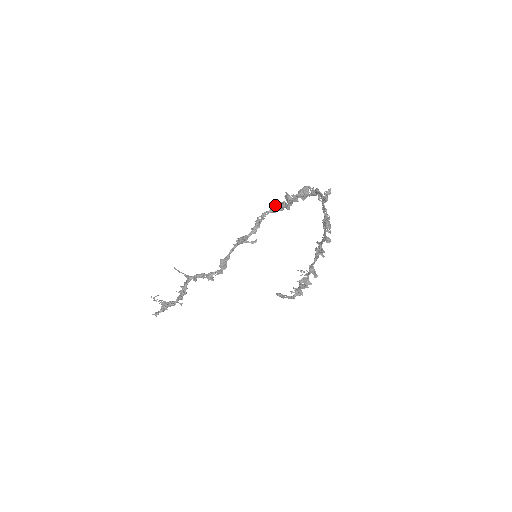
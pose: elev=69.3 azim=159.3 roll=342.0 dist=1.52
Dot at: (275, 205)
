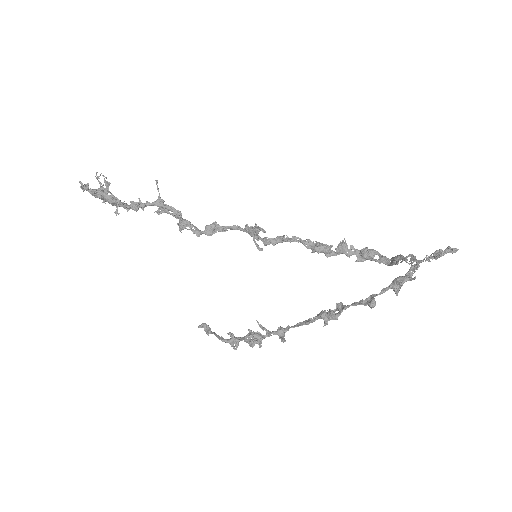
Dot at: (316, 241)
